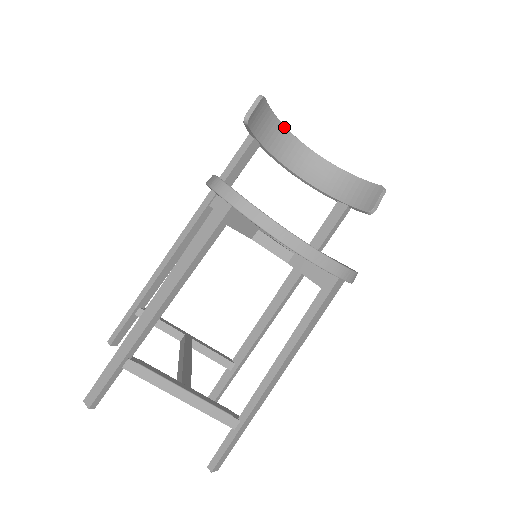
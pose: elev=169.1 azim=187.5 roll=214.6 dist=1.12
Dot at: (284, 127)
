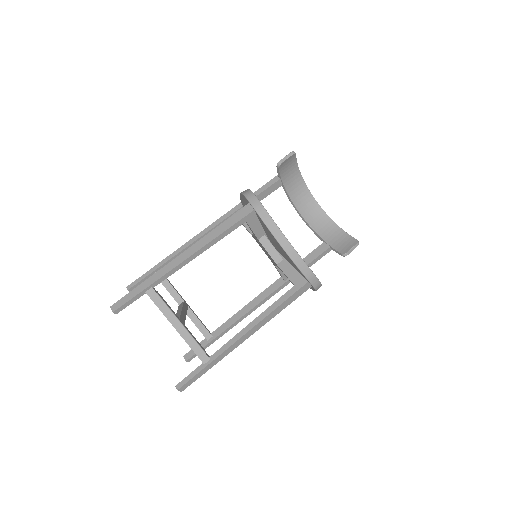
Dot at: (302, 179)
